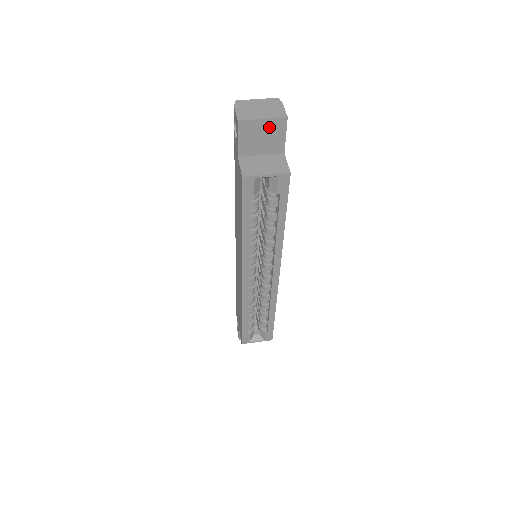
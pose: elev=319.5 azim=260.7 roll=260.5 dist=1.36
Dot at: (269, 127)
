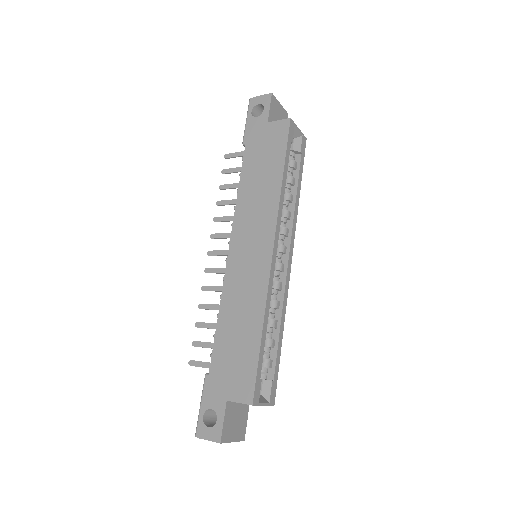
Dot at: (282, 113)
